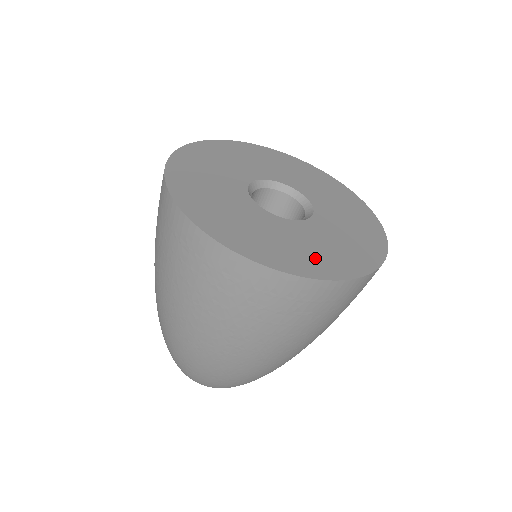
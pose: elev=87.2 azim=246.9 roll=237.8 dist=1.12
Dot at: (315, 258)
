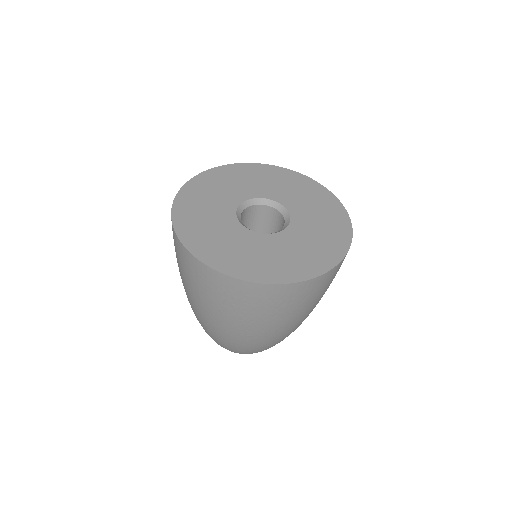
Dot at: (288, 265)
